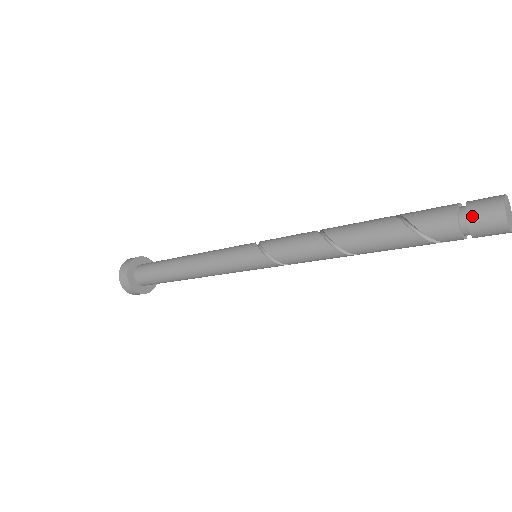
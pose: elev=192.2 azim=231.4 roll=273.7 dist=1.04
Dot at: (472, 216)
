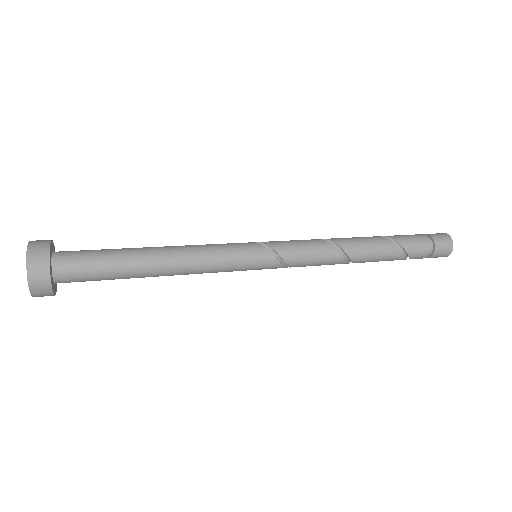
Dot at: (438, 250)
